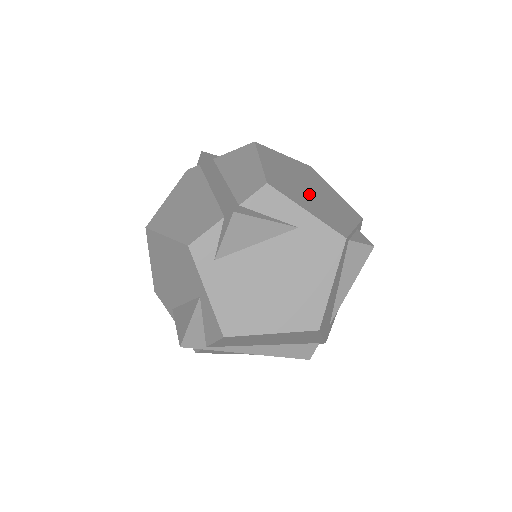
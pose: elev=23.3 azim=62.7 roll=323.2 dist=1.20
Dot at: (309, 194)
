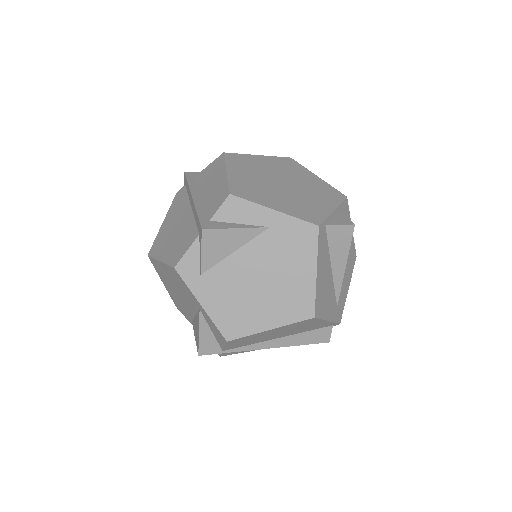
Dot at: (281, 190)
